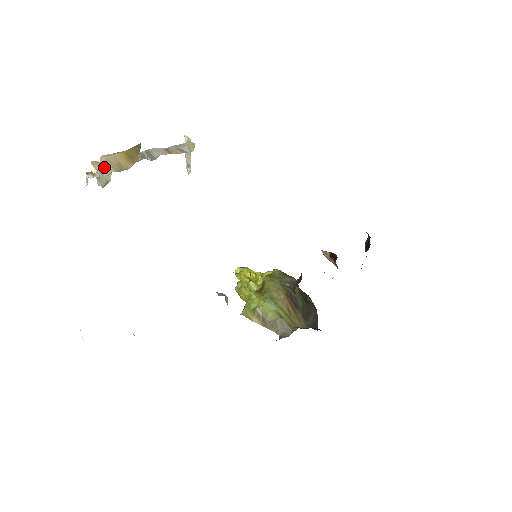
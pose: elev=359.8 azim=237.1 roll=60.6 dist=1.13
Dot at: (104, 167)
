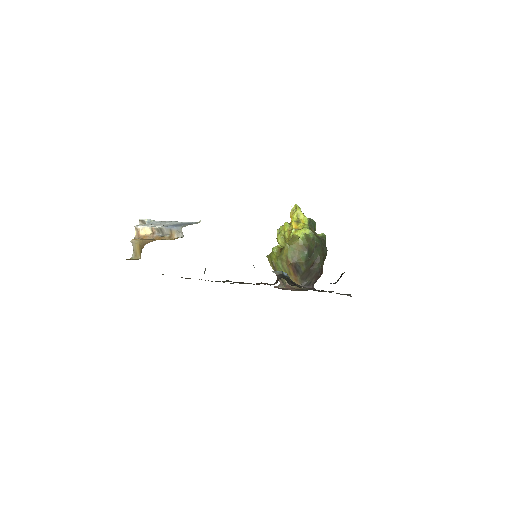
Dot at: occluded
